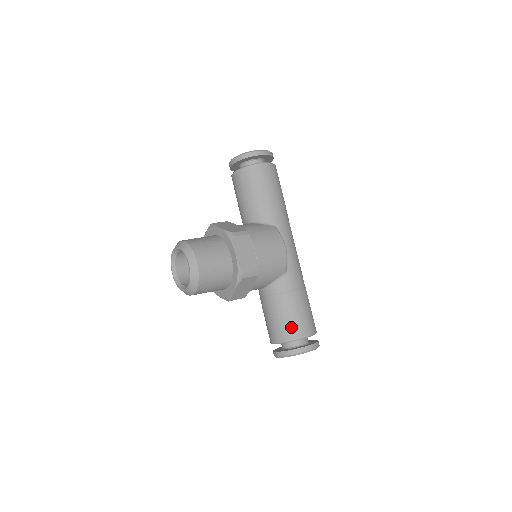
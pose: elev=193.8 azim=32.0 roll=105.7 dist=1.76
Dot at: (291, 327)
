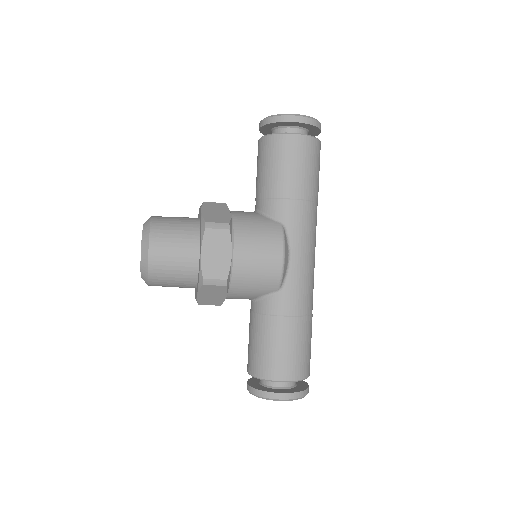
Dot at: (266, 362)
